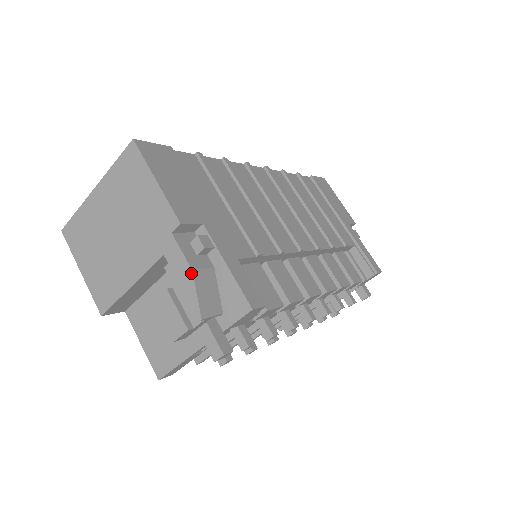
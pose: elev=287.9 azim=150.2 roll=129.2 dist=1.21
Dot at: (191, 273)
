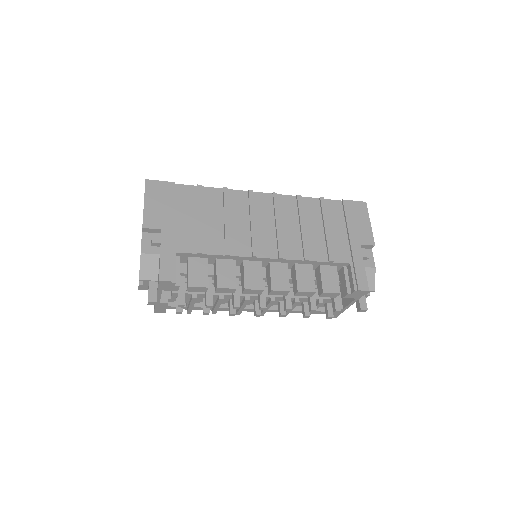
Dot at: (140, 255)
